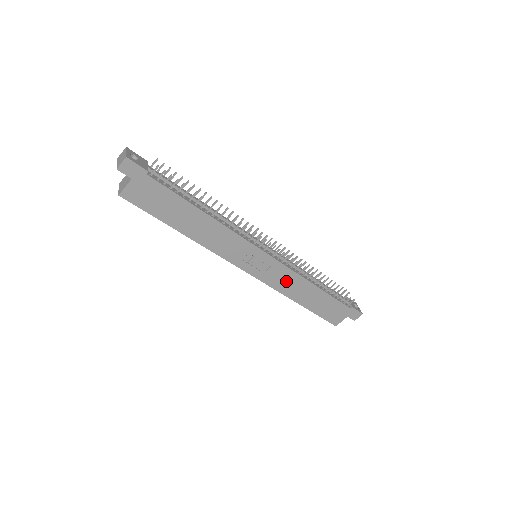
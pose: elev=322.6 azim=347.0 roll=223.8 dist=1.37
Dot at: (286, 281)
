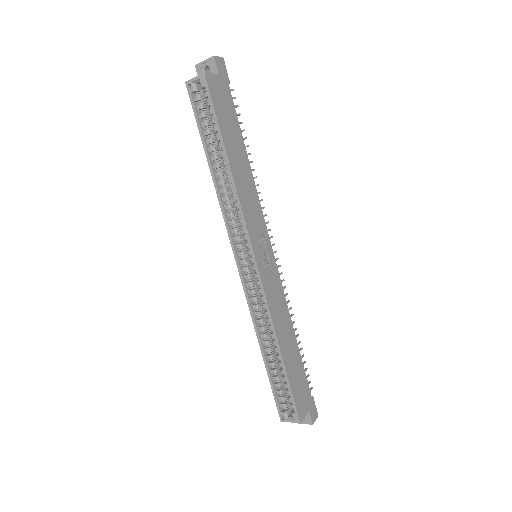
Dot at: (277, 304)
